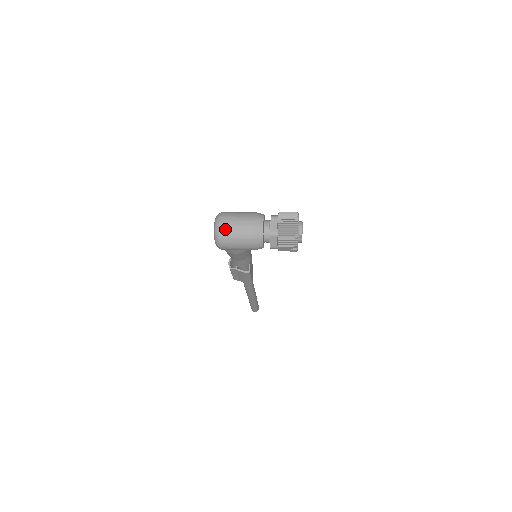
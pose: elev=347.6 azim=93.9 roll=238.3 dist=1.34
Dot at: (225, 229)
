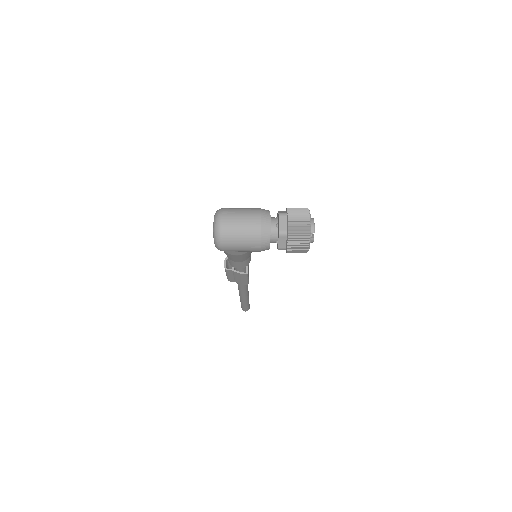
Dot at: (227, 228)
